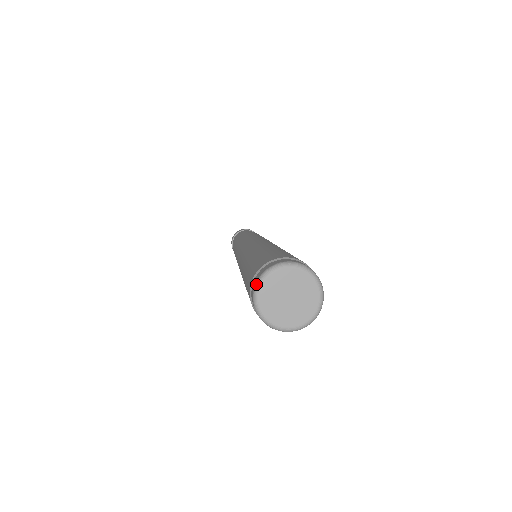
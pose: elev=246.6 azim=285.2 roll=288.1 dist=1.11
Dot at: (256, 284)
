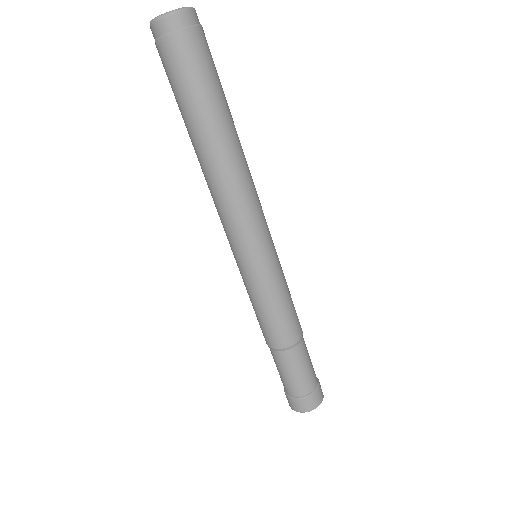
Dot at: occluded
